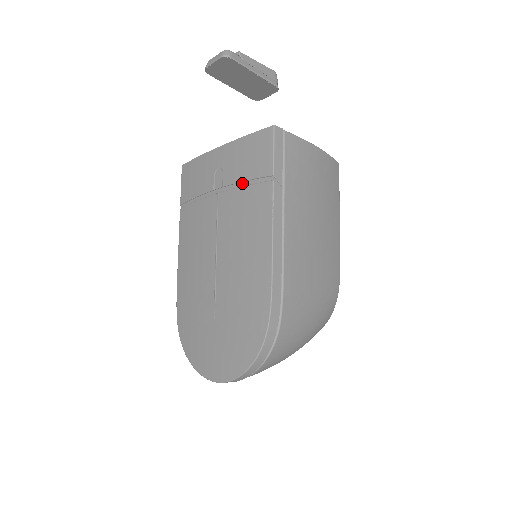
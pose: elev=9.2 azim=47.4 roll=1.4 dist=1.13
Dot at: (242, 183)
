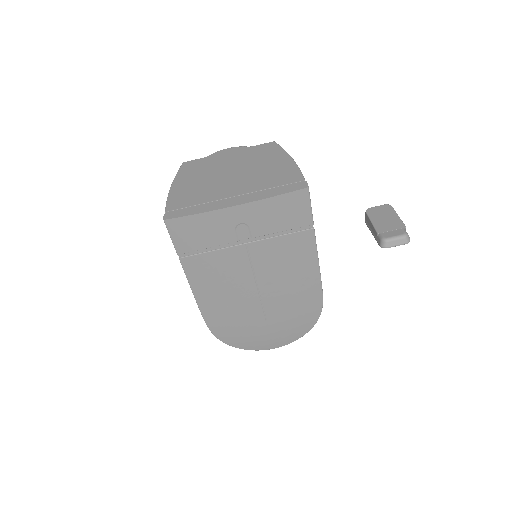
Dot at: (278, 233)
